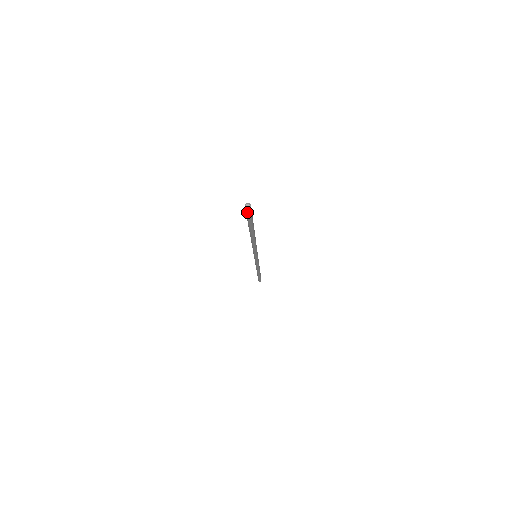
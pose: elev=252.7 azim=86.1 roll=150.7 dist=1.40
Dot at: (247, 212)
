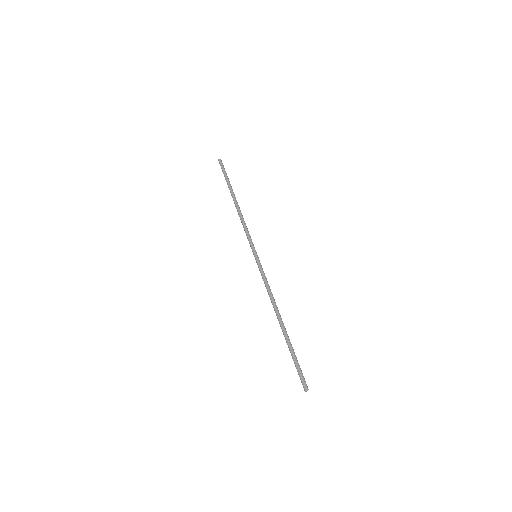
Dot at: (304, 383)
